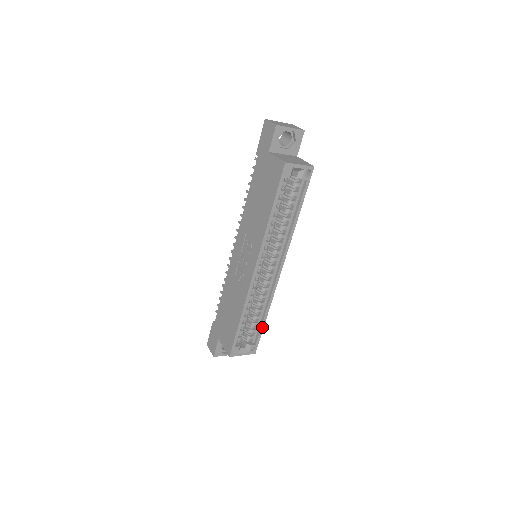
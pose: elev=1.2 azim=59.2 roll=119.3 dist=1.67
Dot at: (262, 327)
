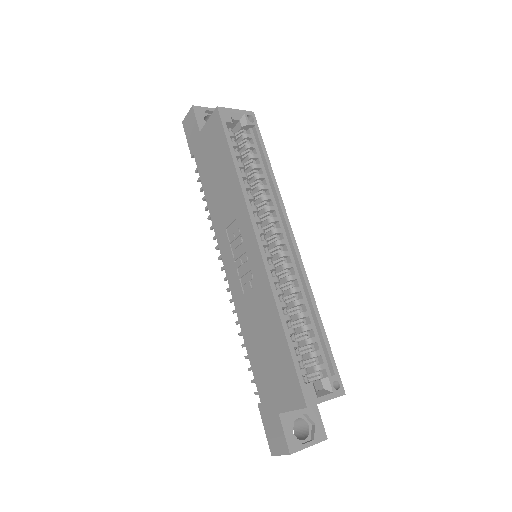
Dot at: (325, 339)
